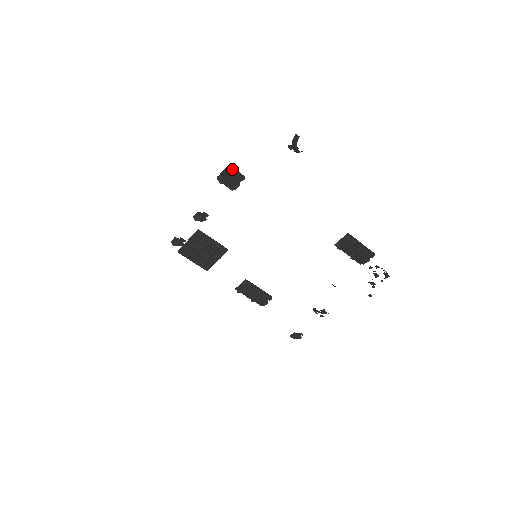
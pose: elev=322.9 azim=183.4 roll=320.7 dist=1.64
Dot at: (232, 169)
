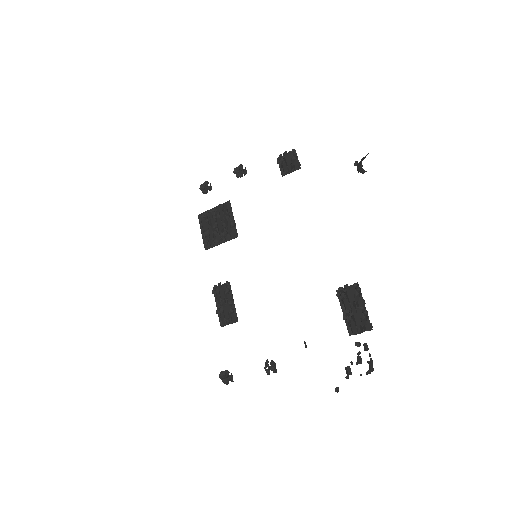
Dot at: (295, 154)
